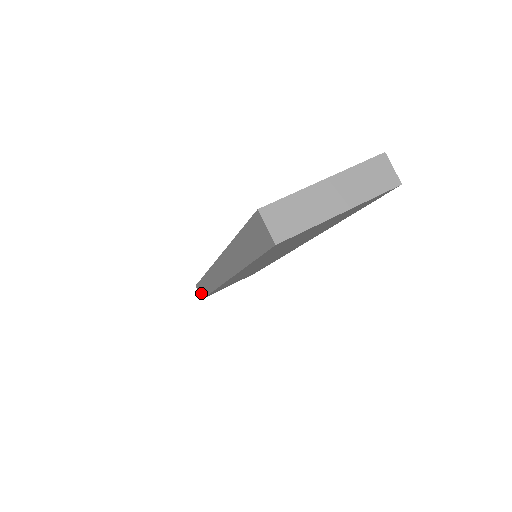
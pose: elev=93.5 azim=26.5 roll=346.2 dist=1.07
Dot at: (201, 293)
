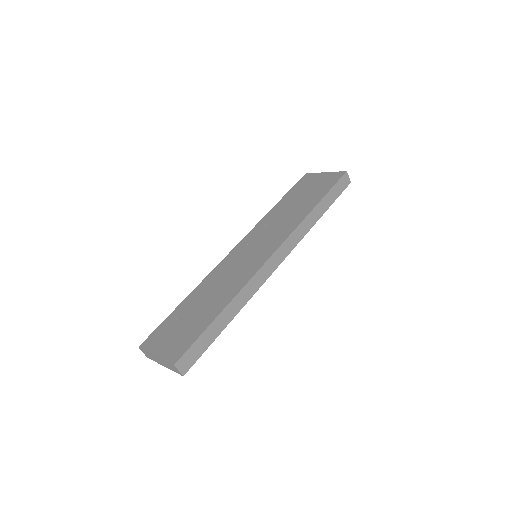
Dot at: occluded
